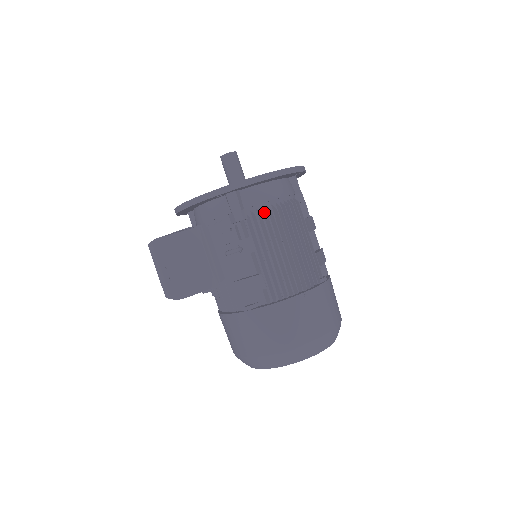
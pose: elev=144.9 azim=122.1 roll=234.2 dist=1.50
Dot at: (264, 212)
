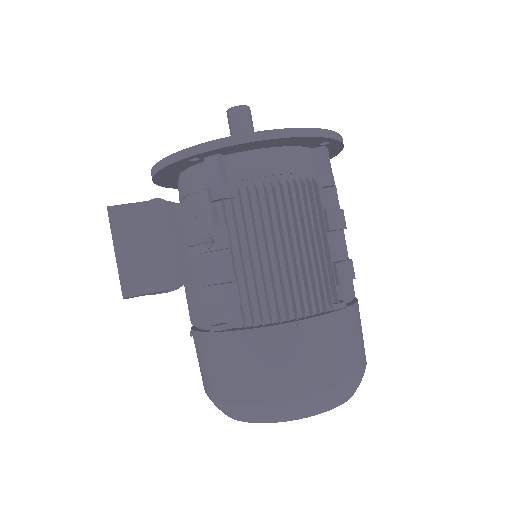
Dot at: (256, 191)
